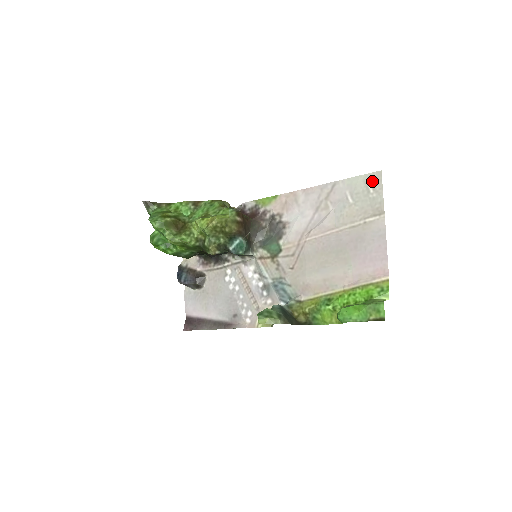
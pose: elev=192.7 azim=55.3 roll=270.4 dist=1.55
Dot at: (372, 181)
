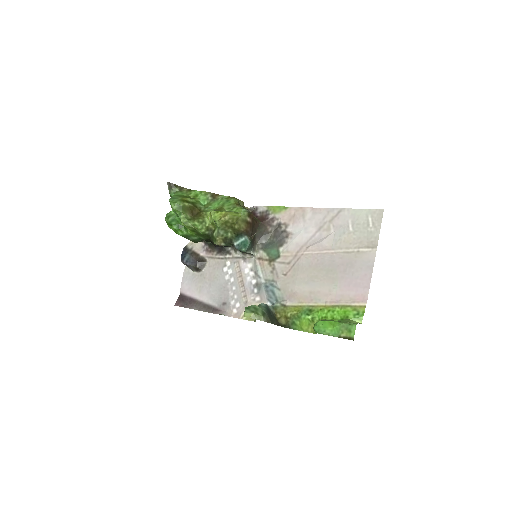
Dot at: (374, 217)
